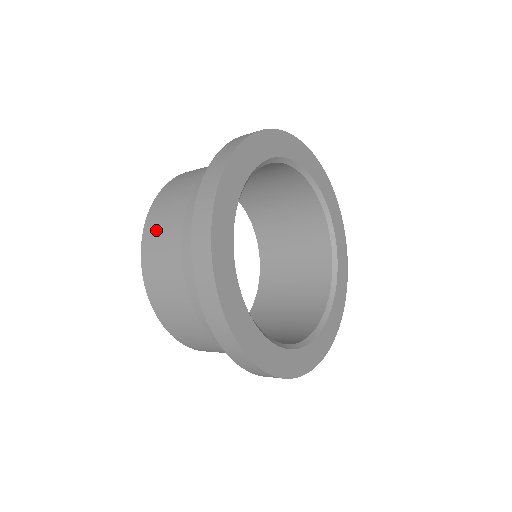
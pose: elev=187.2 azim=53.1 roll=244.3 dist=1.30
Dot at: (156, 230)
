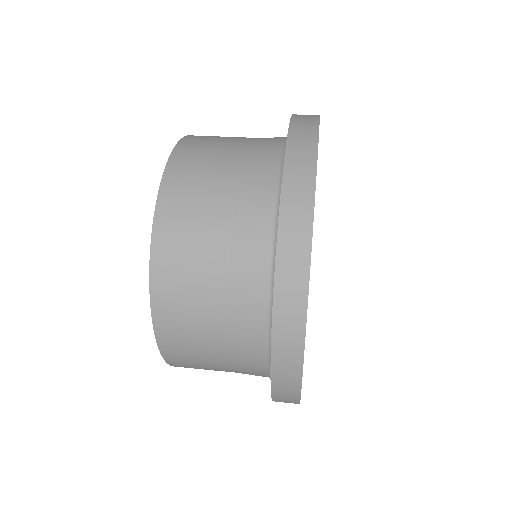
Dot at: (180, 333)
